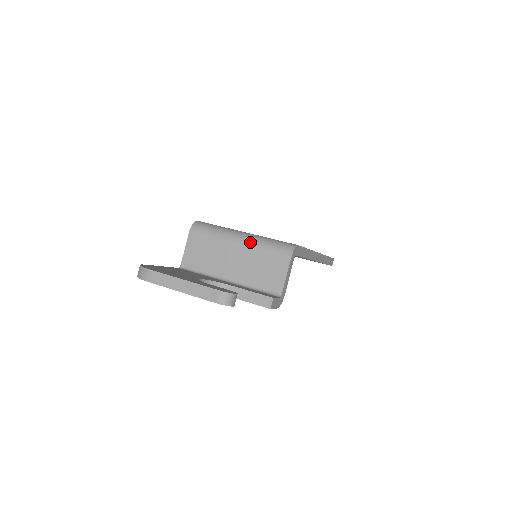
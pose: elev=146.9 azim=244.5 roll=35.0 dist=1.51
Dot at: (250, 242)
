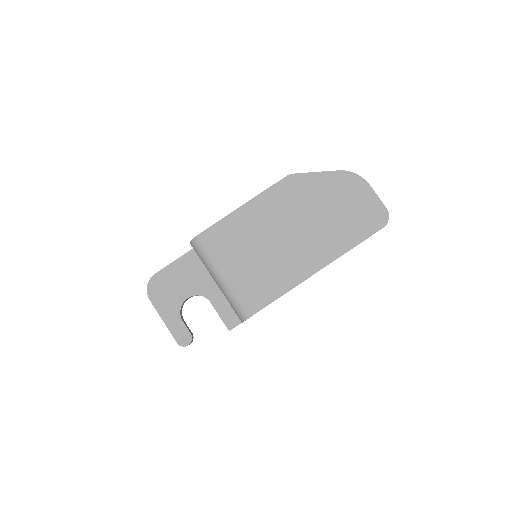
Dot at: (221, 290)
